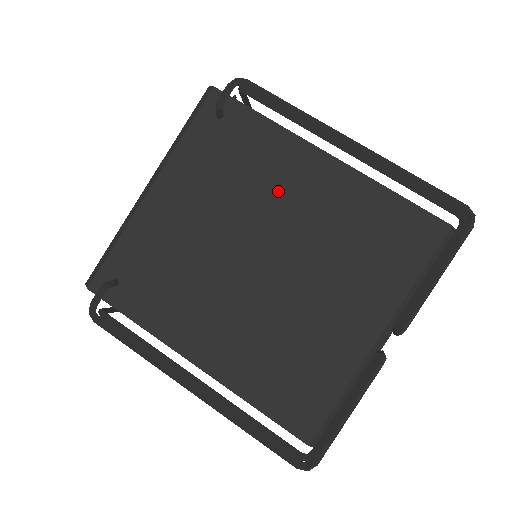
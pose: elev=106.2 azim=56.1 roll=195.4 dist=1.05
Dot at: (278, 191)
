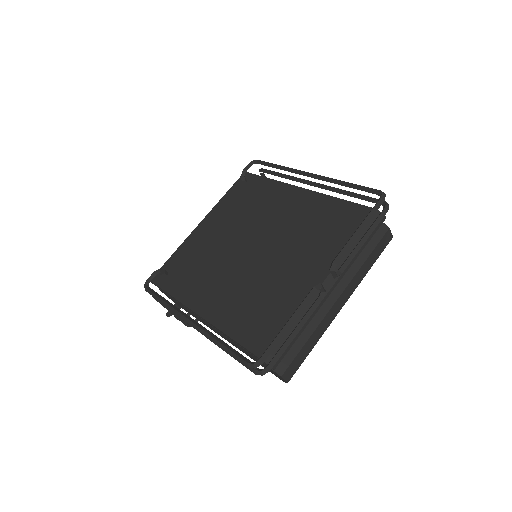
Dot at: (270, 211)
